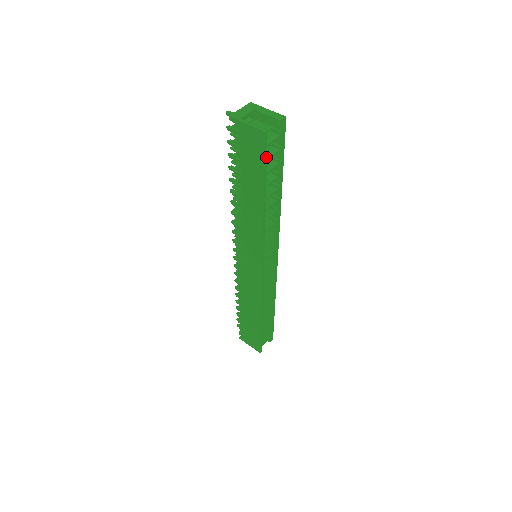
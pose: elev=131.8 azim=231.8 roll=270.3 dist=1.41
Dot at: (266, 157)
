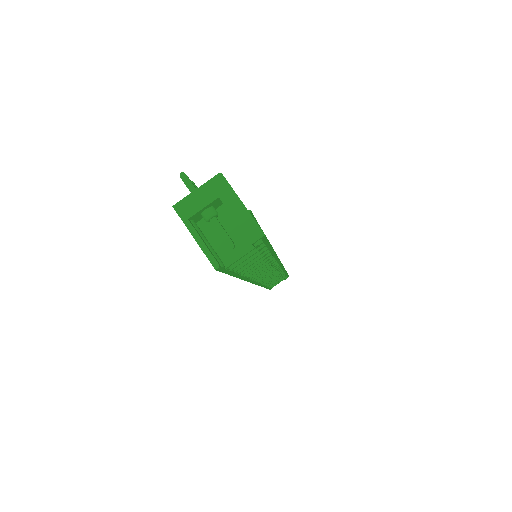
Dot at: (231, 265)
